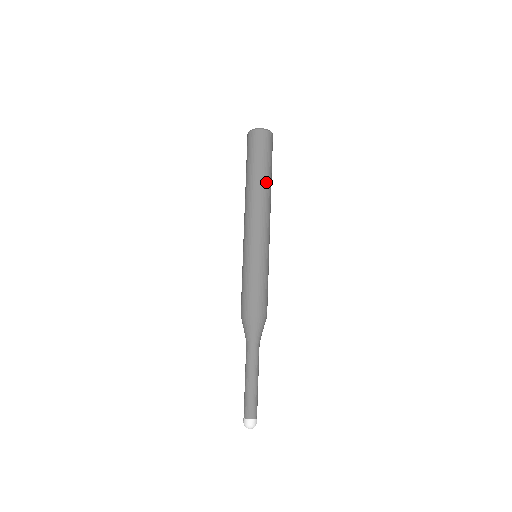
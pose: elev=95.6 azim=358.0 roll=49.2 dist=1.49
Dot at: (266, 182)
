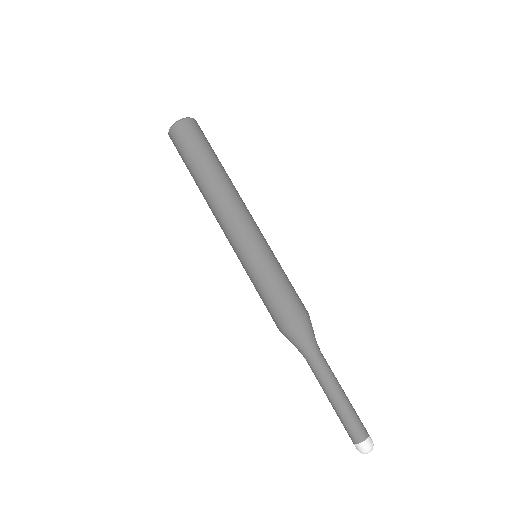
Dot at: (221, 171)
